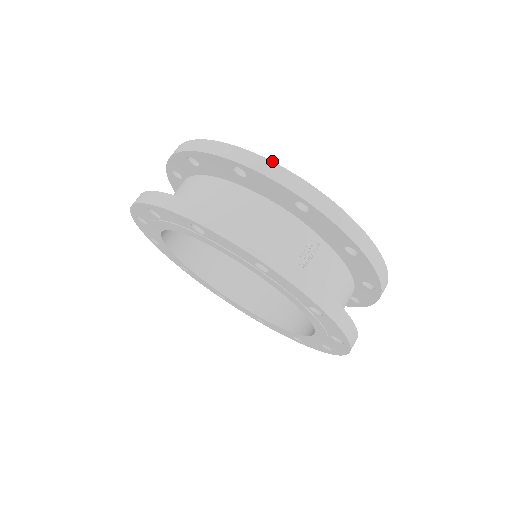
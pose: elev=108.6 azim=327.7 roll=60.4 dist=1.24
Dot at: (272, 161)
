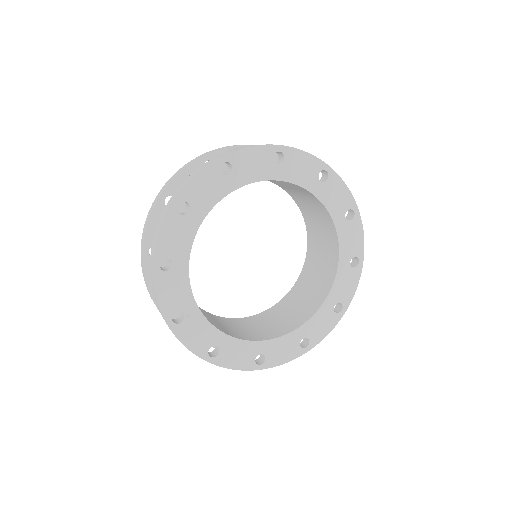
Dot at: occluded
